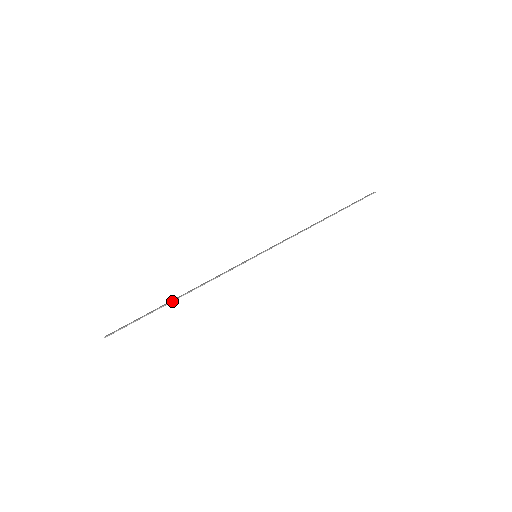
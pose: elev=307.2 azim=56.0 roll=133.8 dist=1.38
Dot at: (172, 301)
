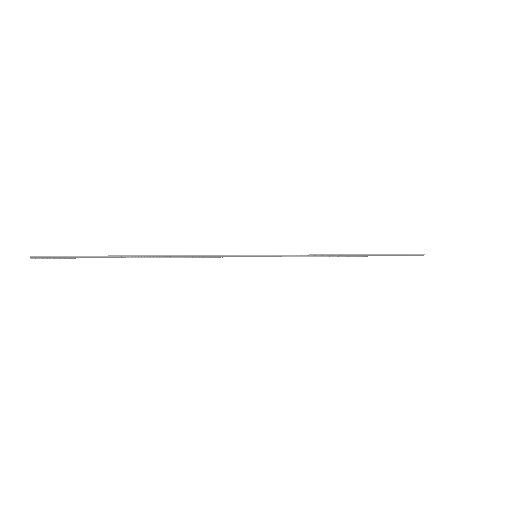
Dot at: (132, 255)
